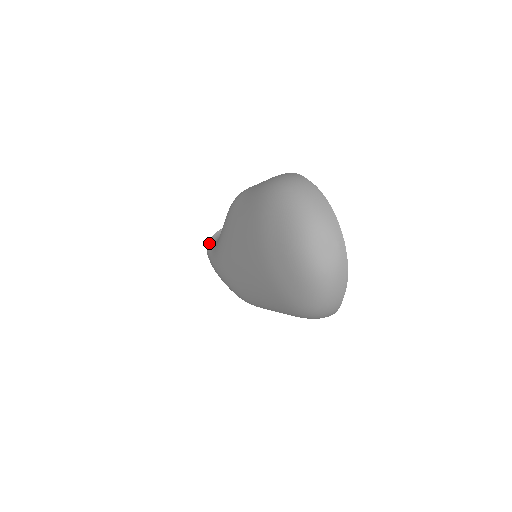
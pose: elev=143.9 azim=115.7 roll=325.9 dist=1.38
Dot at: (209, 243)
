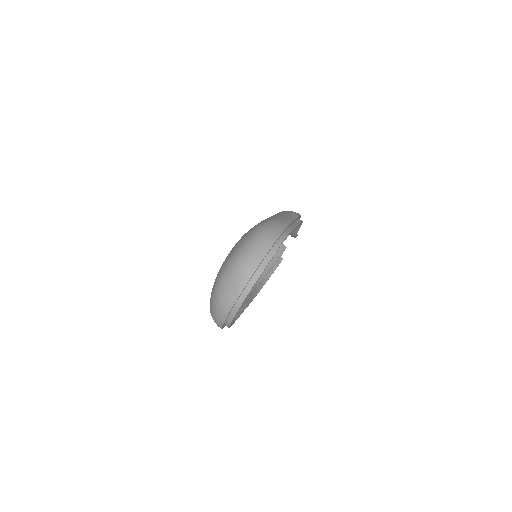
Dot at: occluded
